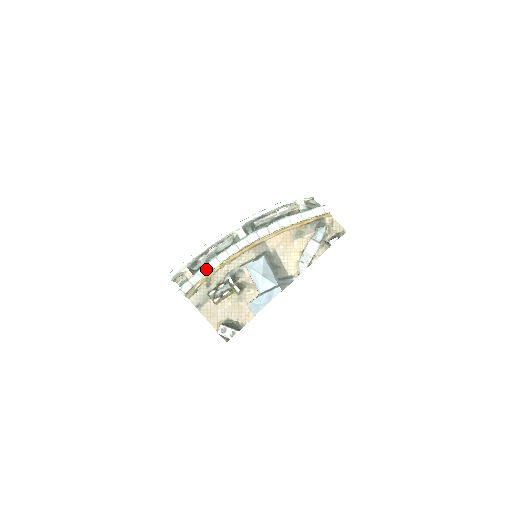
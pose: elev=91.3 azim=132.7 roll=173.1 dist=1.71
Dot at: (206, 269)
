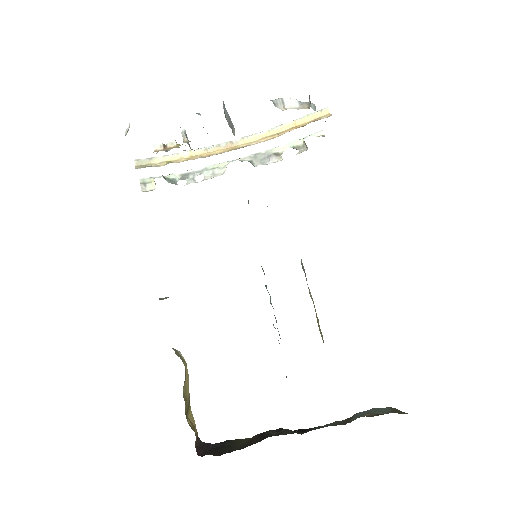
Dot at: (175, 155)
